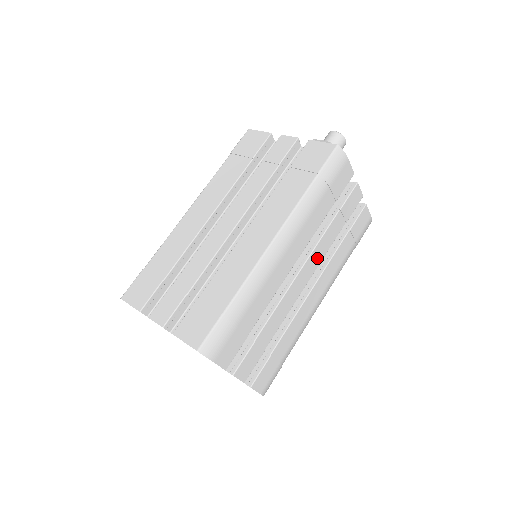
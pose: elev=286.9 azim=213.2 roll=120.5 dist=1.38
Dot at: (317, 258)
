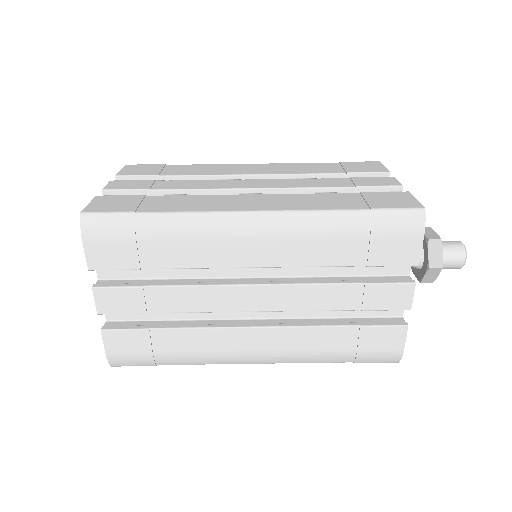
Dot at: (290, 300)
